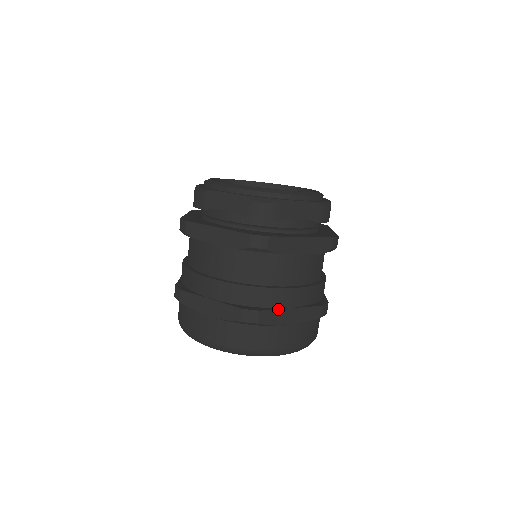
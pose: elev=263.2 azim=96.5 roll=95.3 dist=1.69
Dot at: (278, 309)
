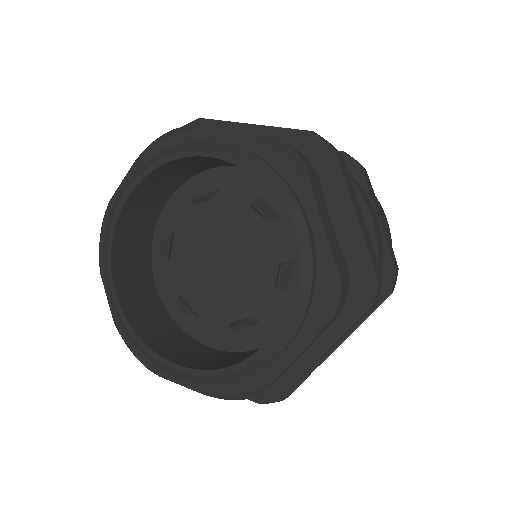
Dot at: occluded
